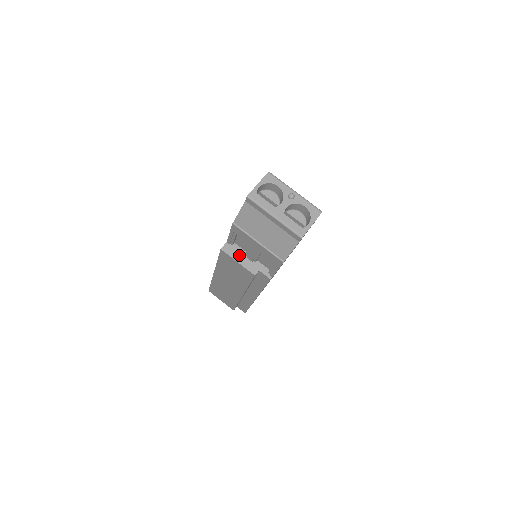
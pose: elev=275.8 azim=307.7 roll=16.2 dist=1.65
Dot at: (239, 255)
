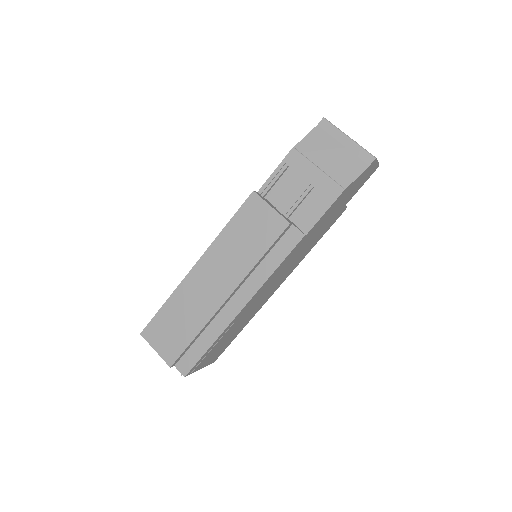
Dot at: (271, 205)
